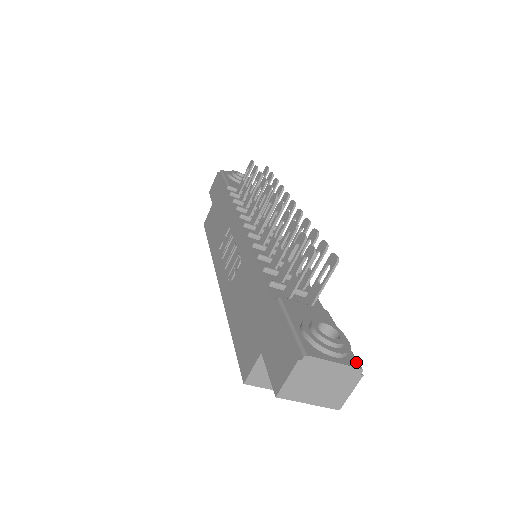
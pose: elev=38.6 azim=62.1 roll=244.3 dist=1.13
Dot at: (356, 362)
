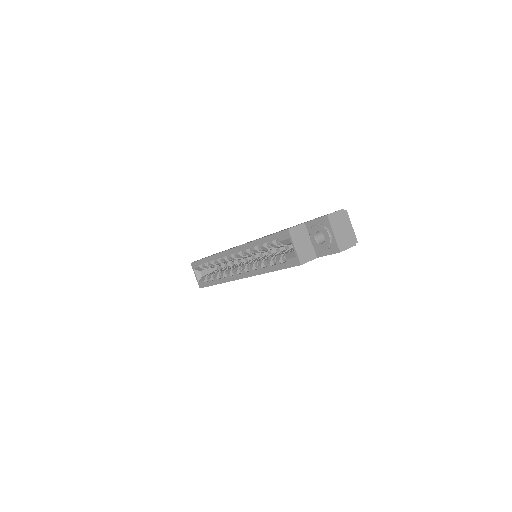
Dot at: occluded
